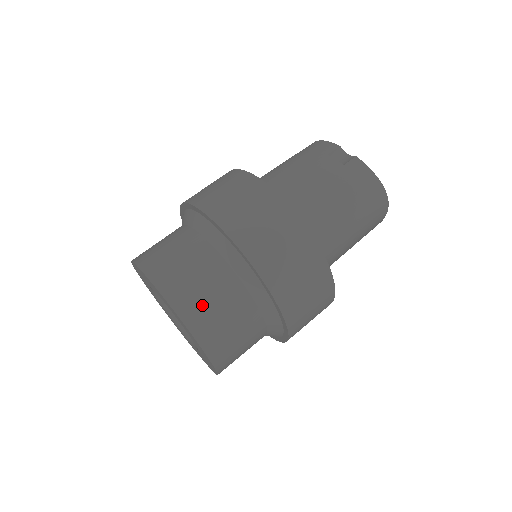
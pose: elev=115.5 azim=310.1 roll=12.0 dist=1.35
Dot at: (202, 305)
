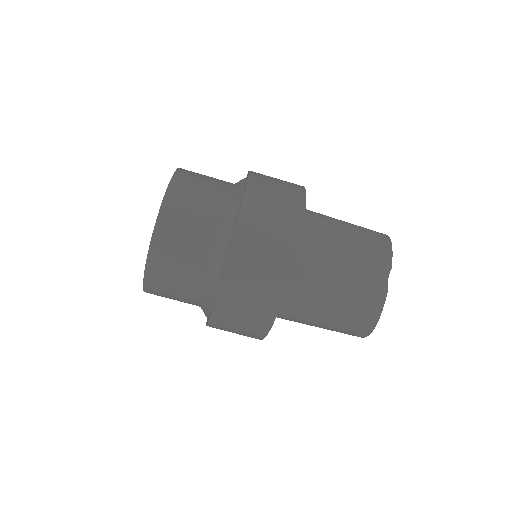
Dot at: (170, 259)
